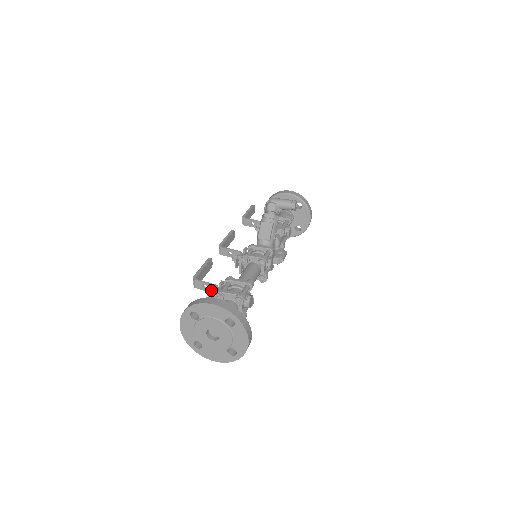
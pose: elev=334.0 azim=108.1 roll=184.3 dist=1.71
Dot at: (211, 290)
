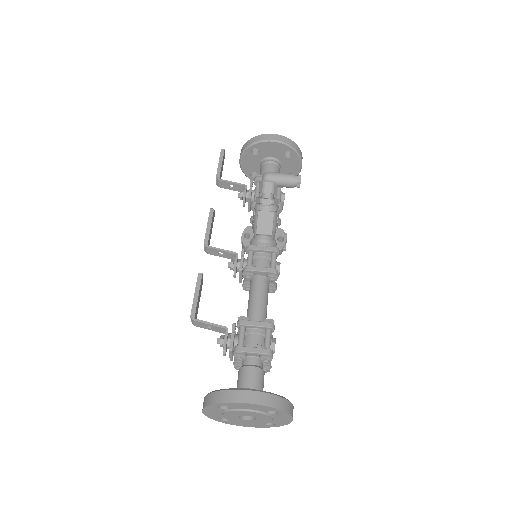
Dot at: (221, 337)
